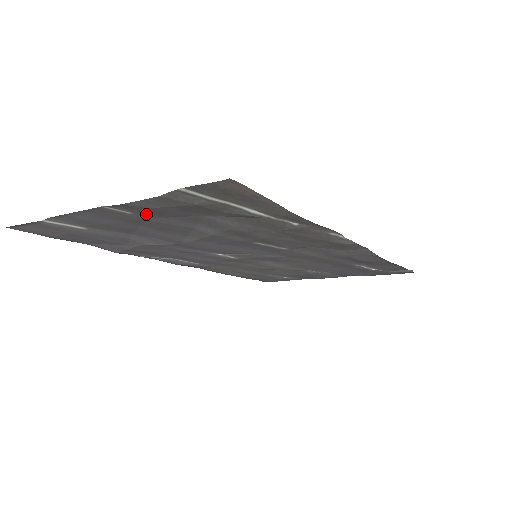
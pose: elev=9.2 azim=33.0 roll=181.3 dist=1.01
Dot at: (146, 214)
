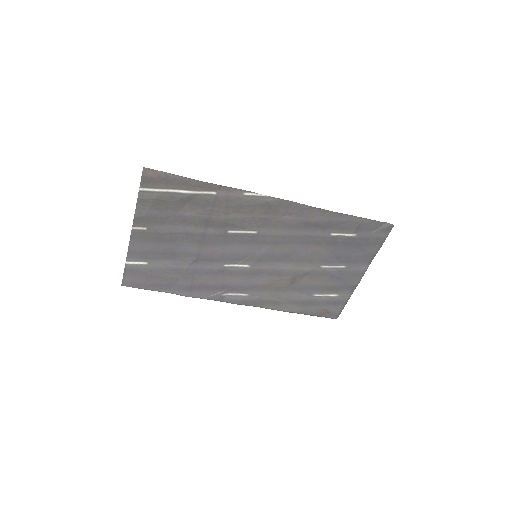
Dot at: (151, 225)
